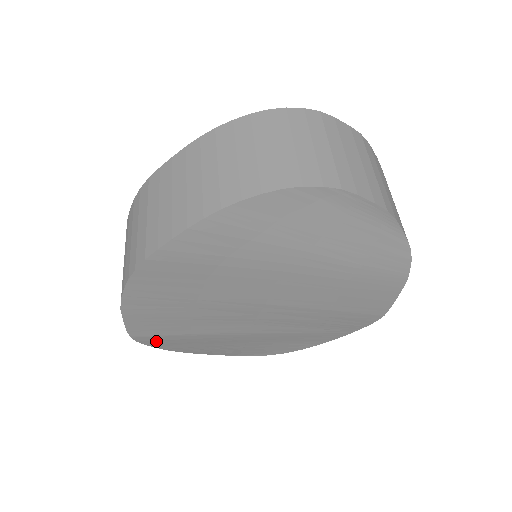
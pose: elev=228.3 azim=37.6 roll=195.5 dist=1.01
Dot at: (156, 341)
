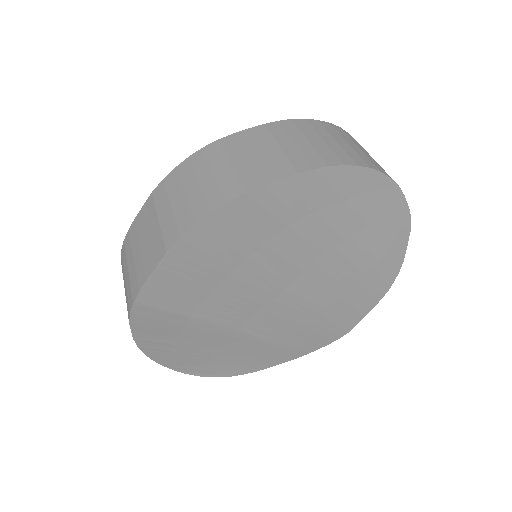
Dot at: (147, 319)
